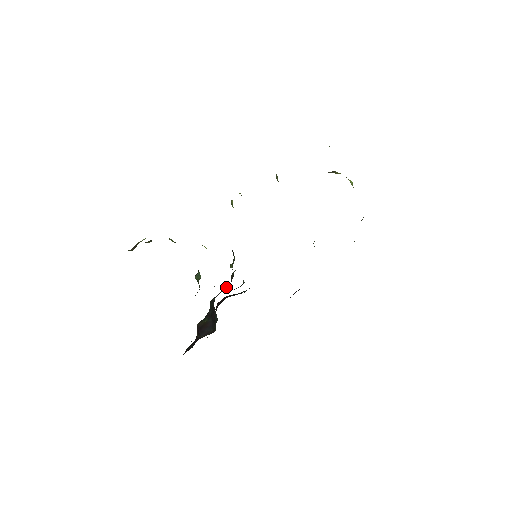
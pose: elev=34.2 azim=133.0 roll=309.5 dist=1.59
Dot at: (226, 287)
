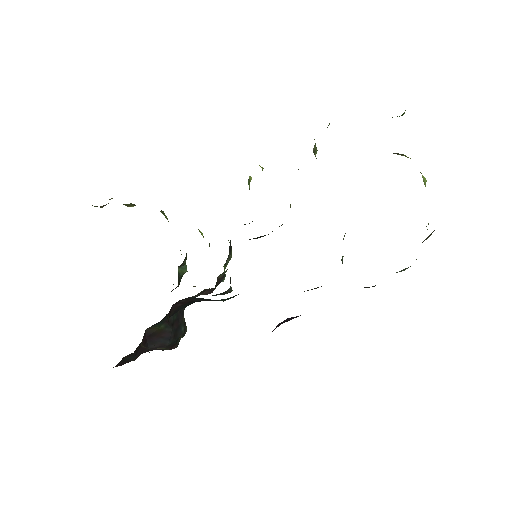
Dot at: (207, 290)
